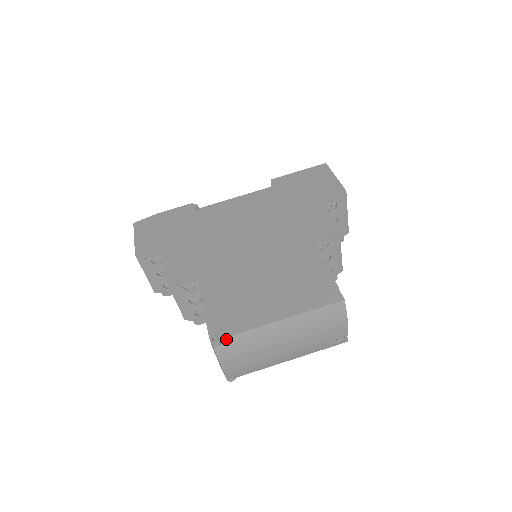
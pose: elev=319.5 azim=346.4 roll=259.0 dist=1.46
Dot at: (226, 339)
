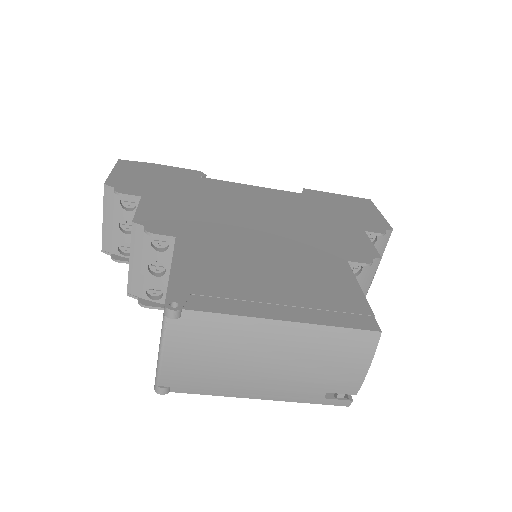
Dot at: (190, 313)
